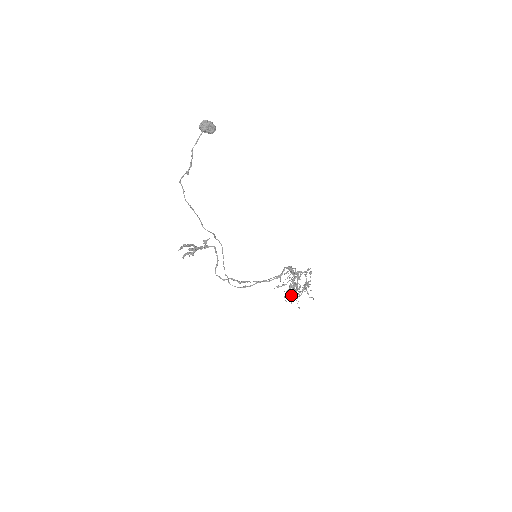
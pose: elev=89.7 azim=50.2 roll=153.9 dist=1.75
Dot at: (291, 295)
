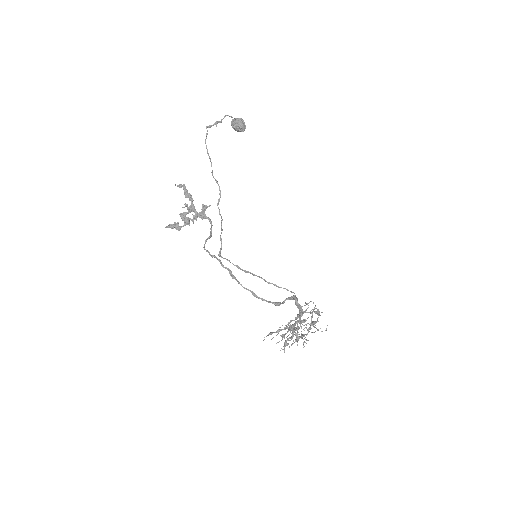
Dot at: (292, 331)
